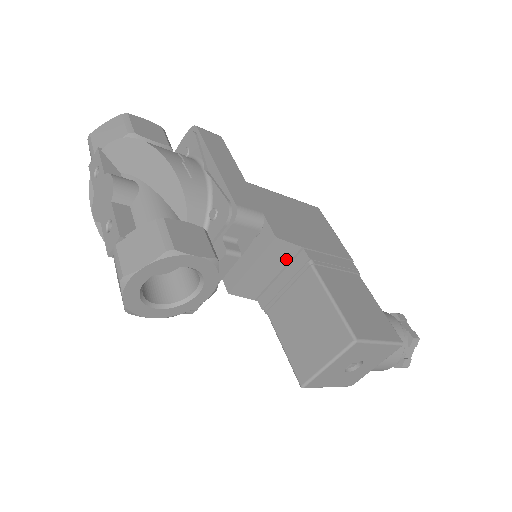
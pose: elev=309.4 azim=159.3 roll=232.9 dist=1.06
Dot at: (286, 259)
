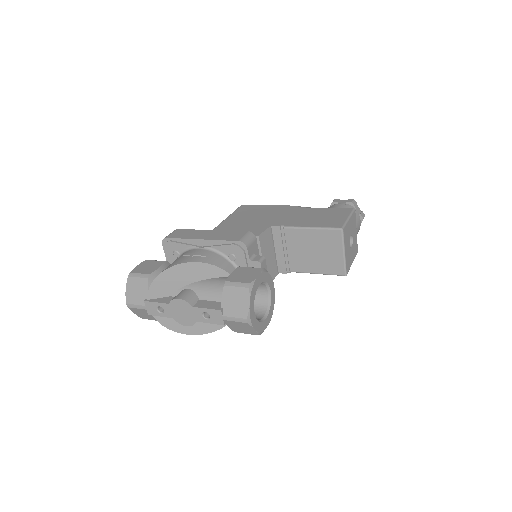
Dot at: (270, 240)
